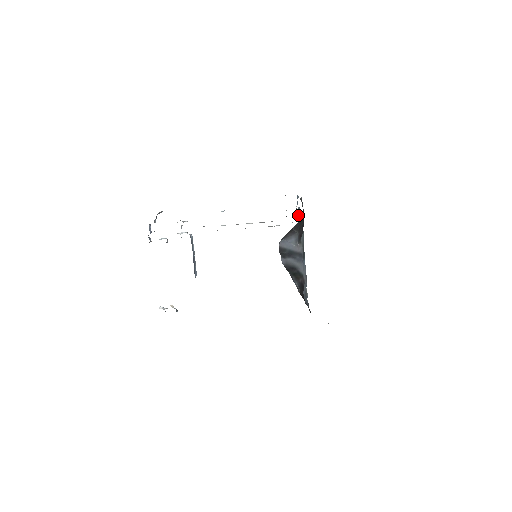
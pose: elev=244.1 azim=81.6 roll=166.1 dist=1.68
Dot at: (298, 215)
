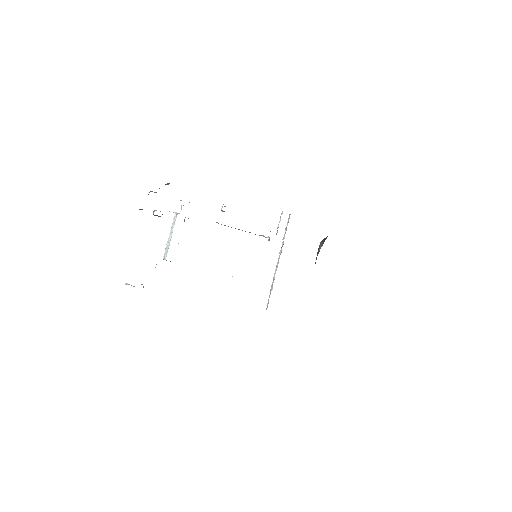
Dot at: occluded
